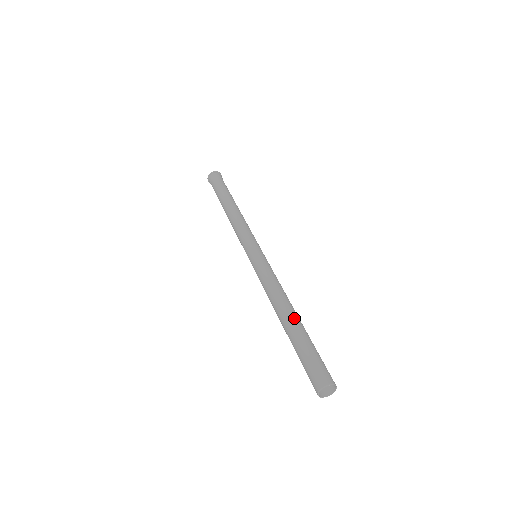
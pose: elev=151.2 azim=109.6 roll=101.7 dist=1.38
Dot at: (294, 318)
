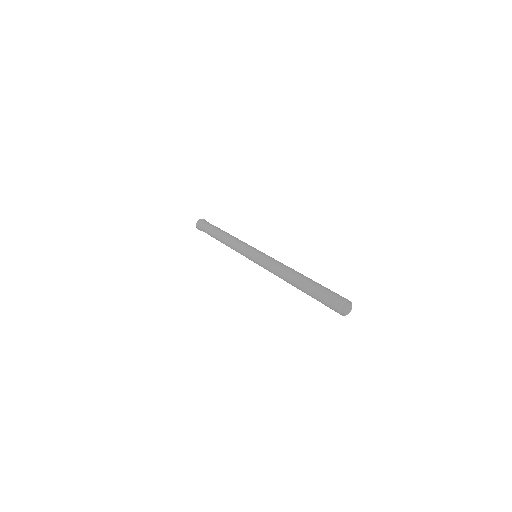
Dot at: (301, 276)
